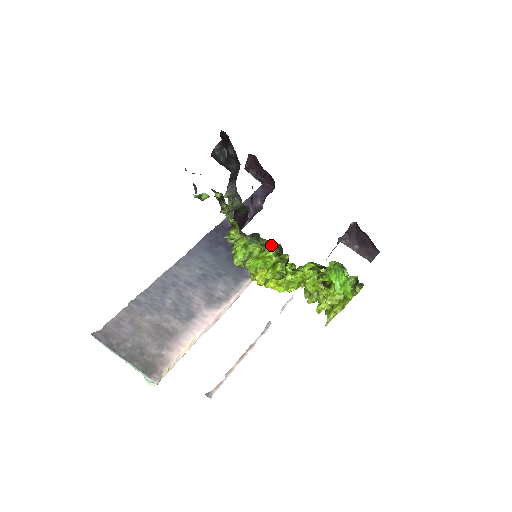
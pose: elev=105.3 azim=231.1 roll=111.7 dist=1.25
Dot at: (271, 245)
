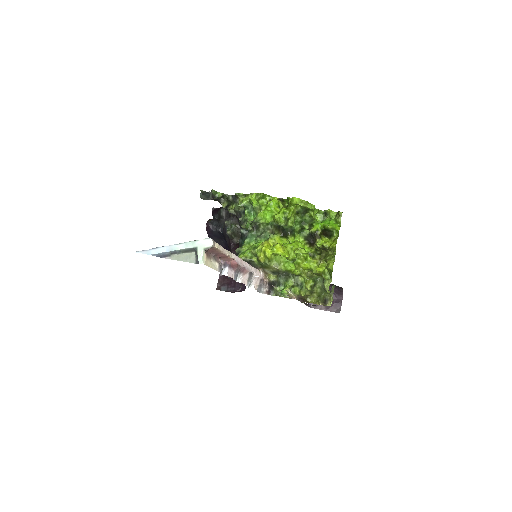
Dot at: (270, 223)
